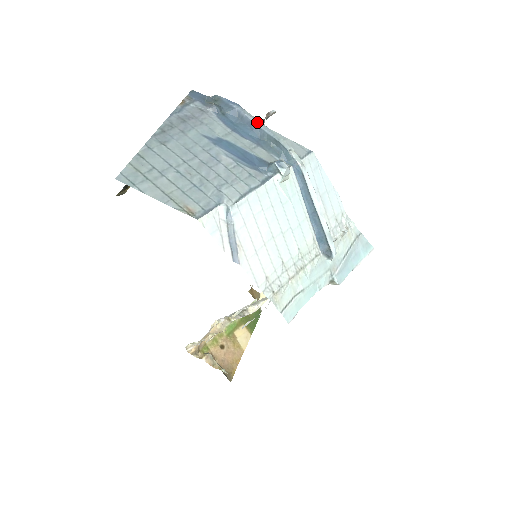
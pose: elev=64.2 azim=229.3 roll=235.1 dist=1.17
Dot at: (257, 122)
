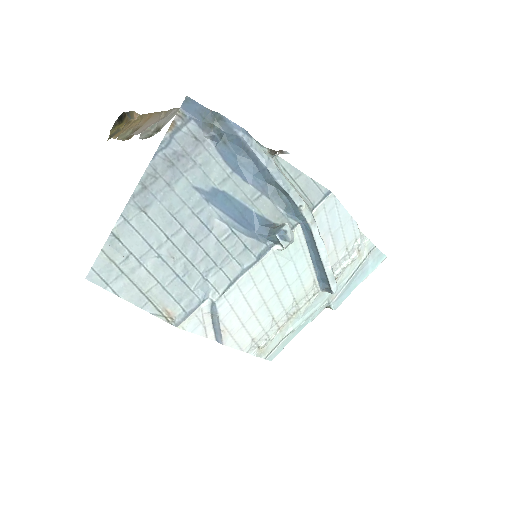
Dot at: (265, 161)
